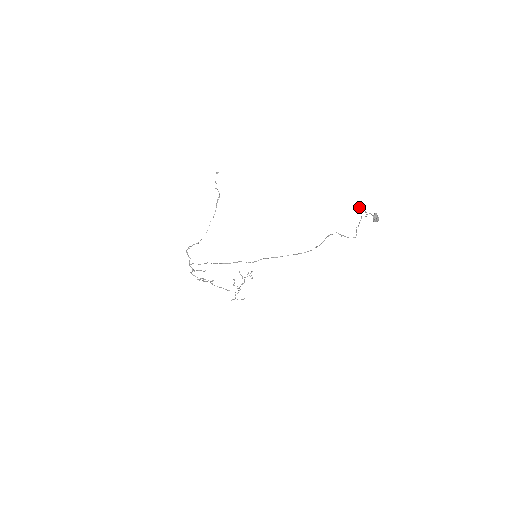
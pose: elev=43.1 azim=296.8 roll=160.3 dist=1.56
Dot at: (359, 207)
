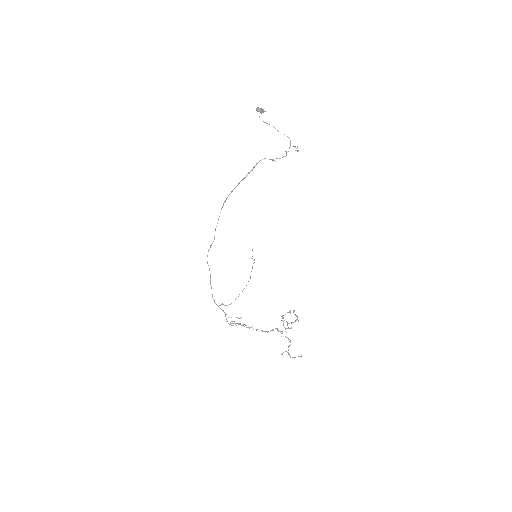
Dot at: occluded
